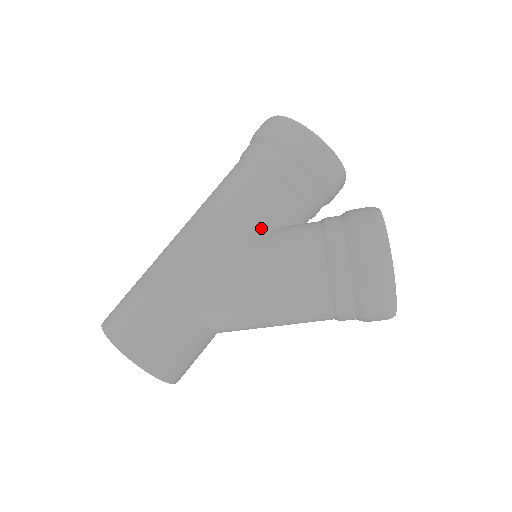
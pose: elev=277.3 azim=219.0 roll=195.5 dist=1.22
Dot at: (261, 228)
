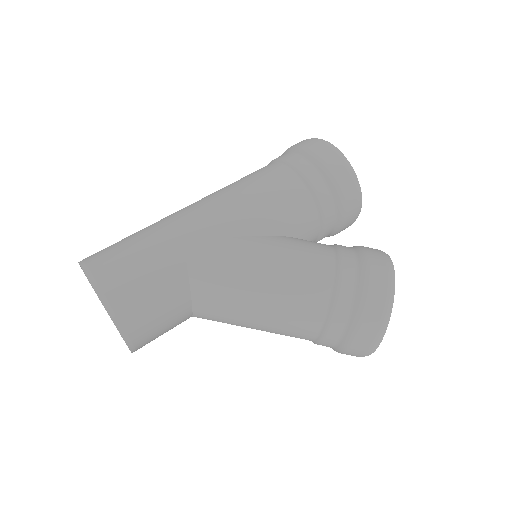
Dot at: (278, 229)
